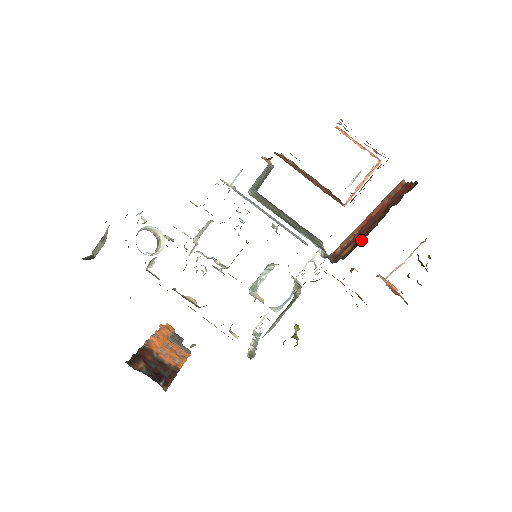
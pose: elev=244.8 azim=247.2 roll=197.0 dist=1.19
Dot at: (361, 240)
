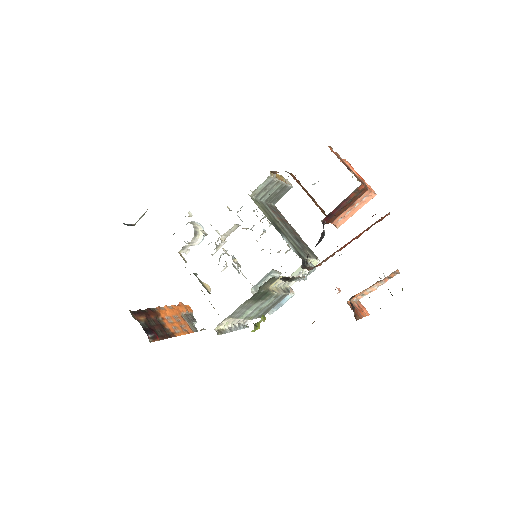
Dot at: occluded
